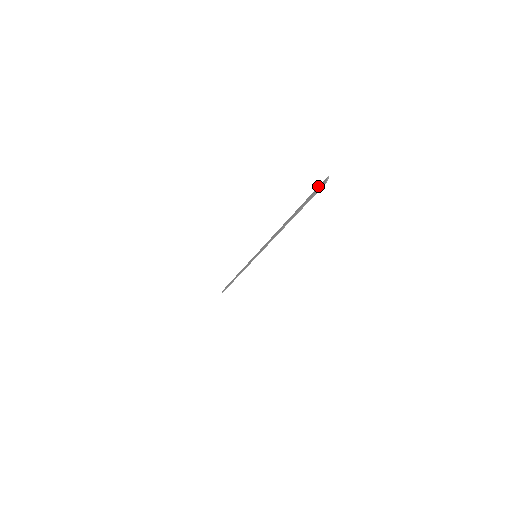
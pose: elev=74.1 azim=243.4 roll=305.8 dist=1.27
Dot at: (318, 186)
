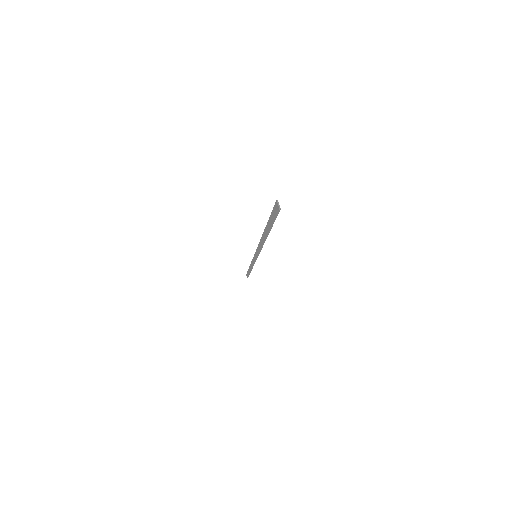
Dot at: occluded
